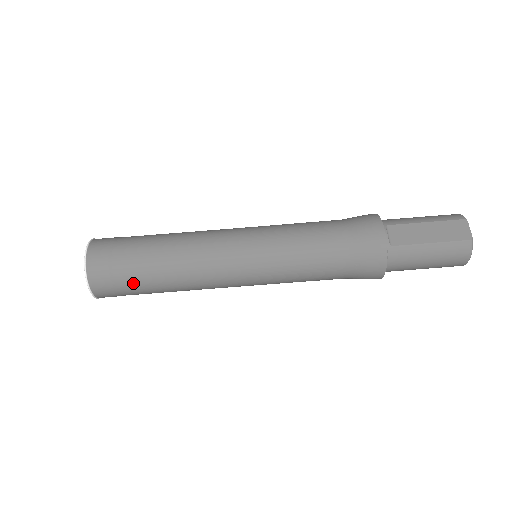
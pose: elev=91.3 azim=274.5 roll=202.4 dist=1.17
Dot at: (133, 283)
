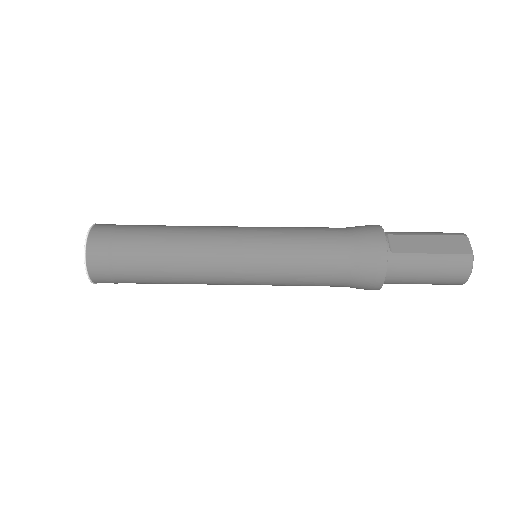
Dot at: (130, 266)
